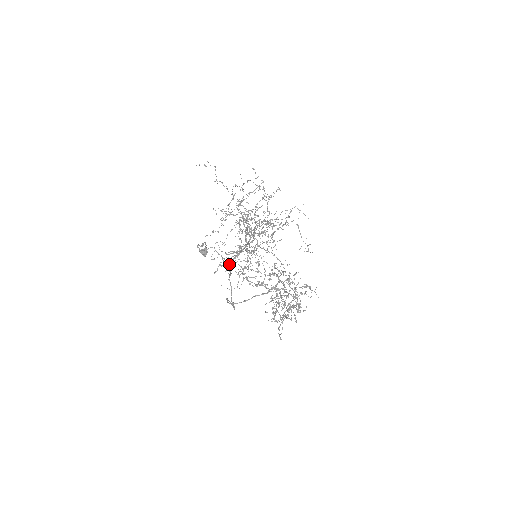
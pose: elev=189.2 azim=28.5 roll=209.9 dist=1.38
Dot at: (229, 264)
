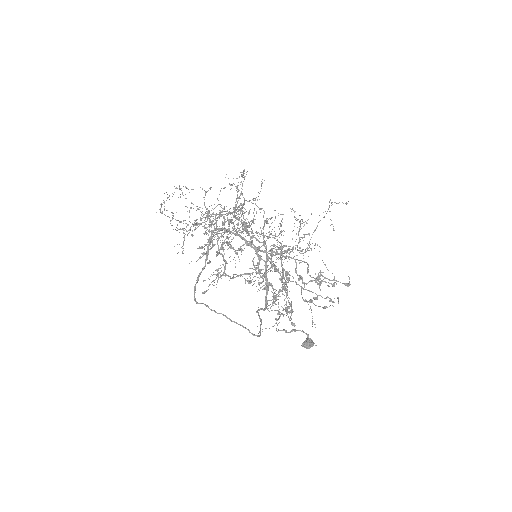
Dot at: (265, 302)
